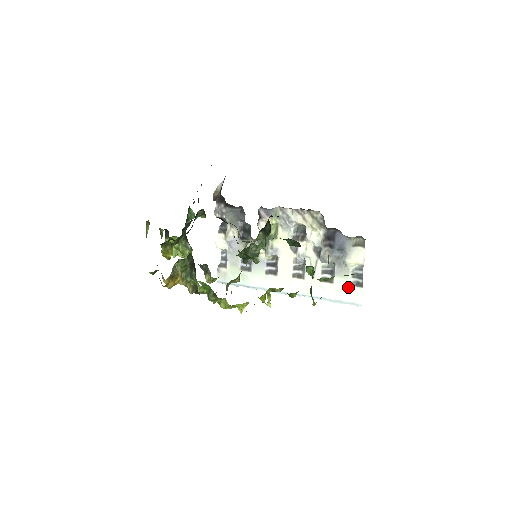
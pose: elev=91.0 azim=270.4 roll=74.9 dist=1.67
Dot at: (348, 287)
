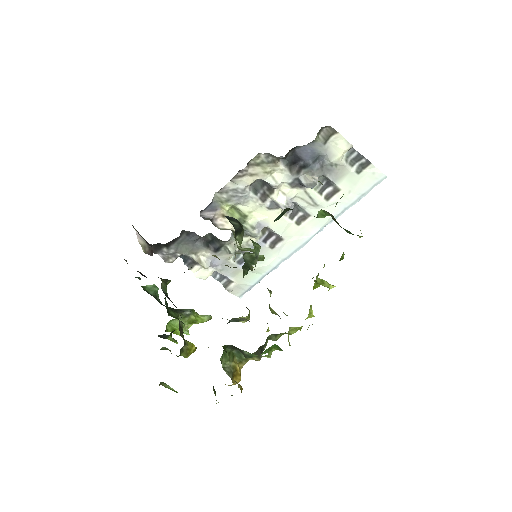
Dot at: (357, 178)
